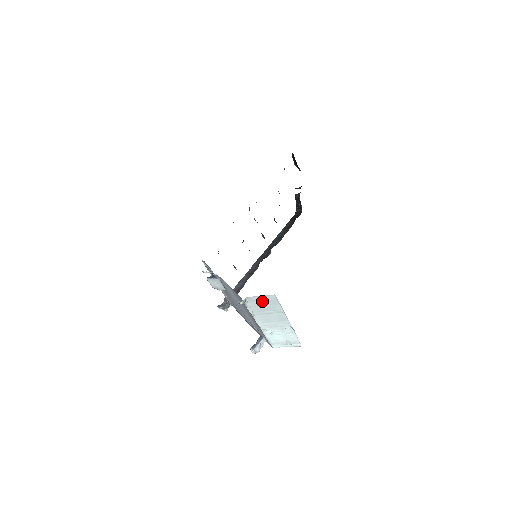
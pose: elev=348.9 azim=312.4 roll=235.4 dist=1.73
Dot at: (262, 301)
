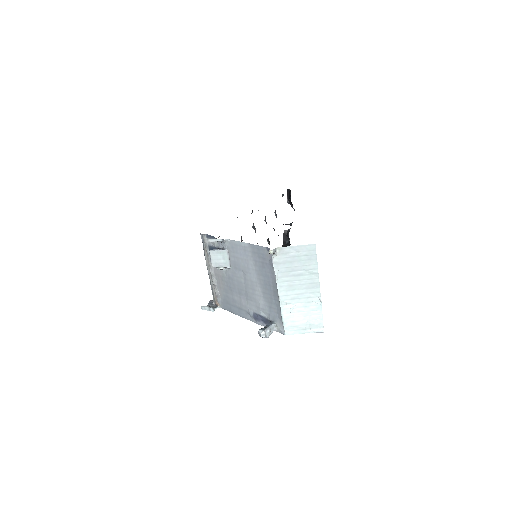
Dot at: (296, 254)
